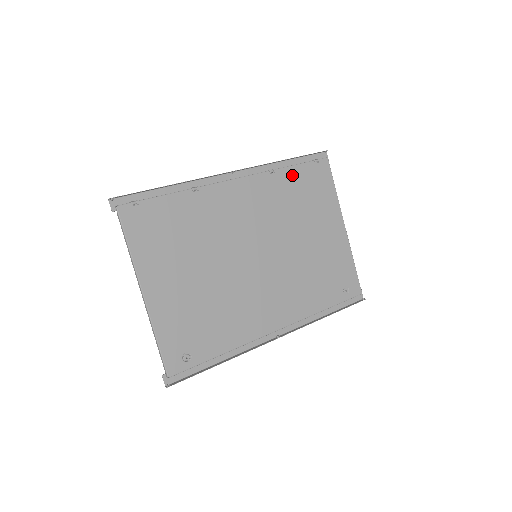
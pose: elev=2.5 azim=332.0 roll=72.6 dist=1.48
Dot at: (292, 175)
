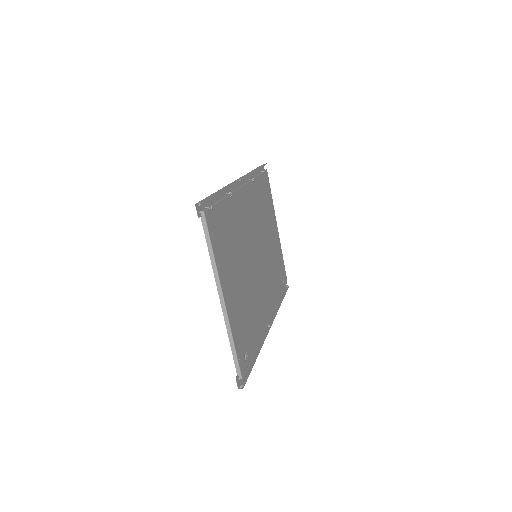
Dot at: (259, 184)
